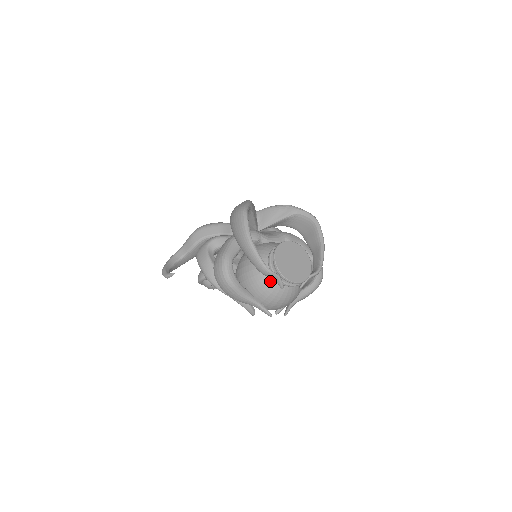
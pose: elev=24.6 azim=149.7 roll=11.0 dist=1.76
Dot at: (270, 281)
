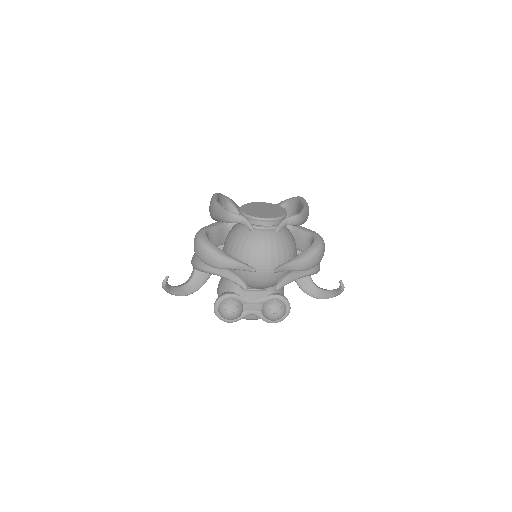
Dot at: (242, 232)
